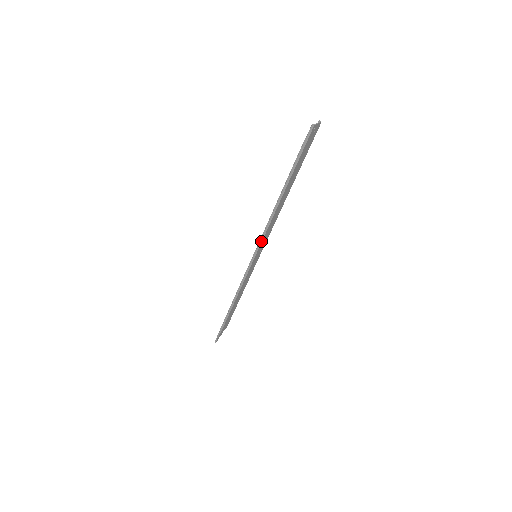
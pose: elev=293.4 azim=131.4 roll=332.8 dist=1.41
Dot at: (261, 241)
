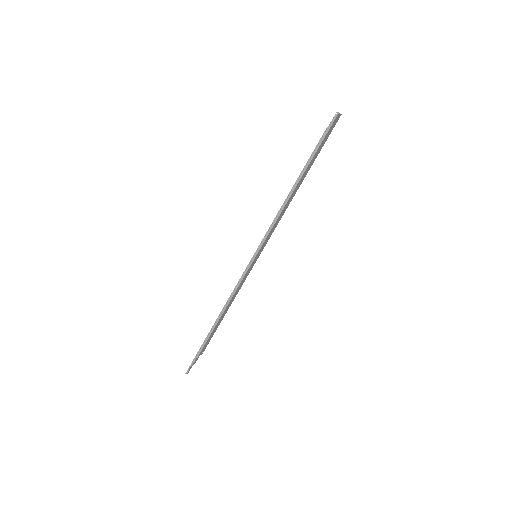
Dot at: (267, 235)
